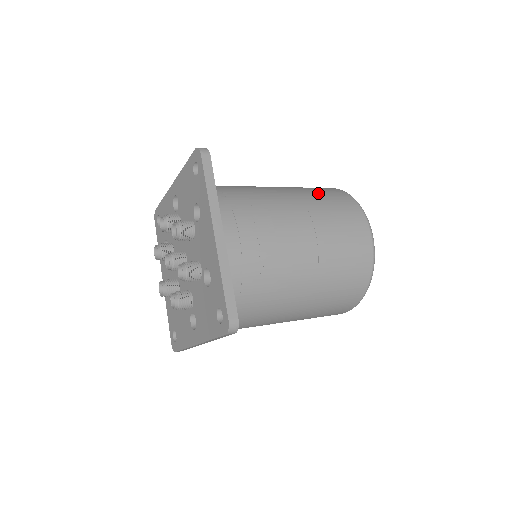
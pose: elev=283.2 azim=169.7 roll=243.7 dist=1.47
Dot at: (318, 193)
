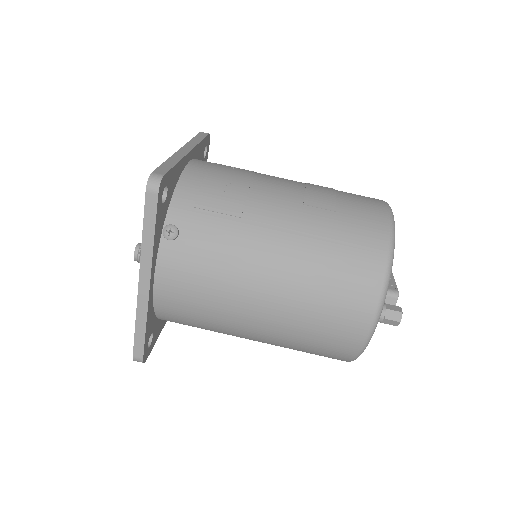
Dot at: occluded
